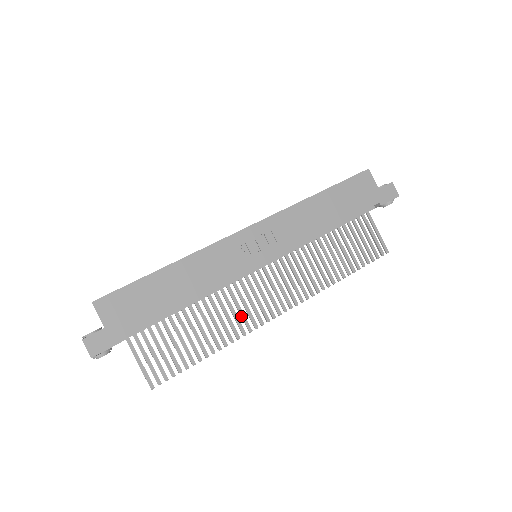
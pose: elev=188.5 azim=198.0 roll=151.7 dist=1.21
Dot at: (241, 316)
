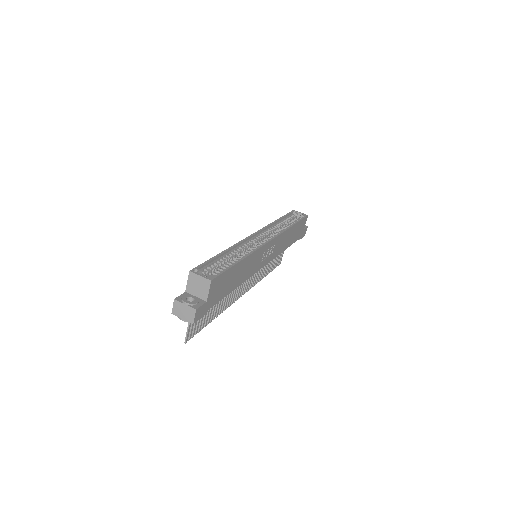
Dot at: (232, 295)
